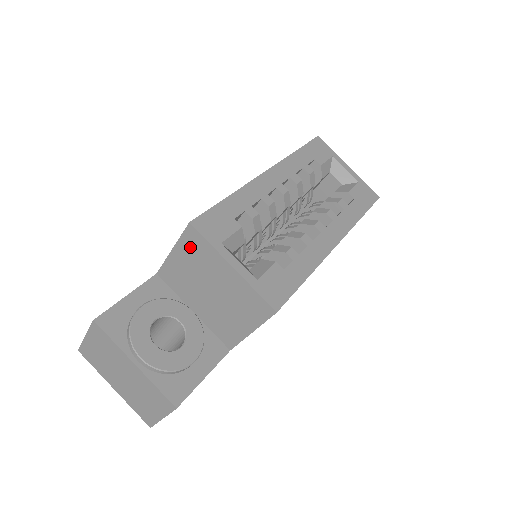
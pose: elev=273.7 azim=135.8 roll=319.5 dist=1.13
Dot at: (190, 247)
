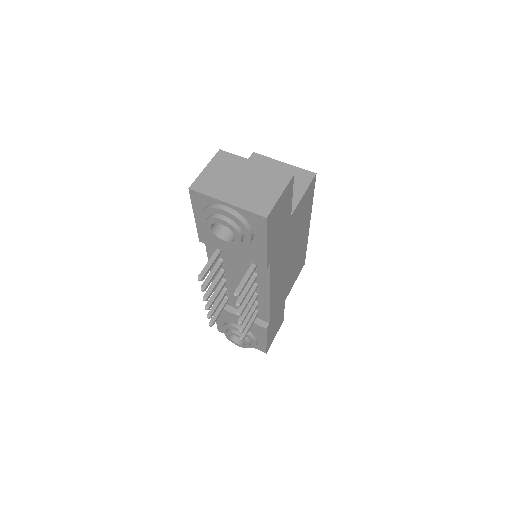
Dot at: occluded
